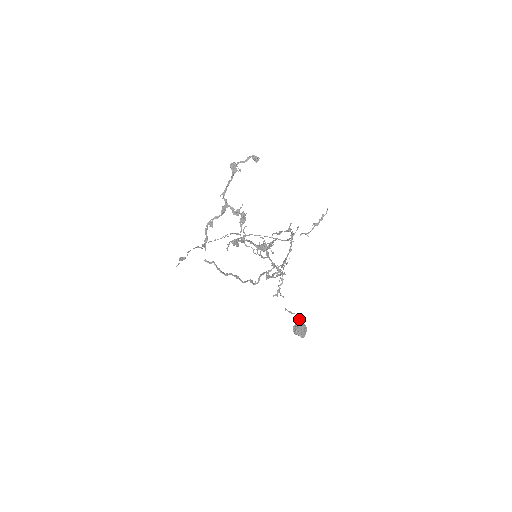
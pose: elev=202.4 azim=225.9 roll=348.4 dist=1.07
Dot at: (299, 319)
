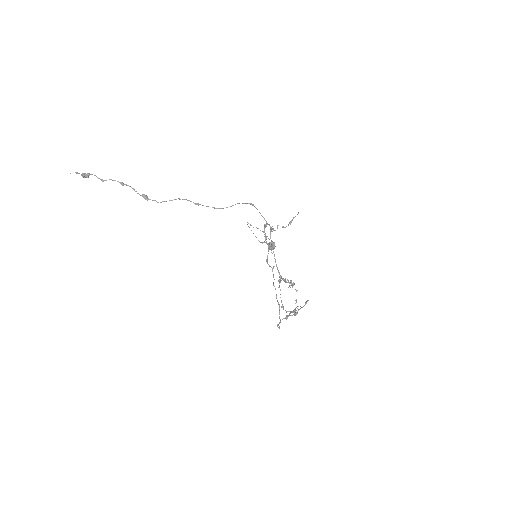
Dot at: occluded
